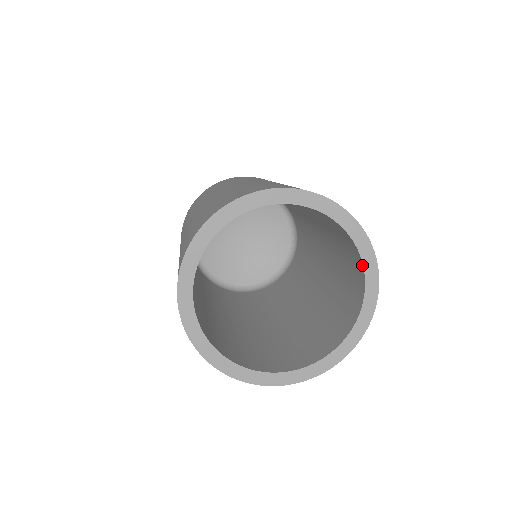
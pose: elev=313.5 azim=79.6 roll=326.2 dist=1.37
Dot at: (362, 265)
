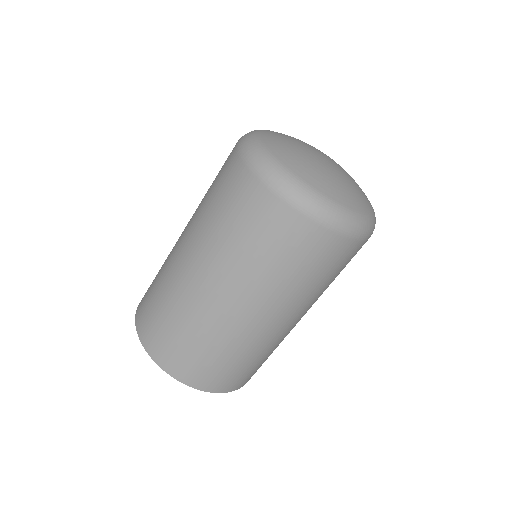
Dot at: occluded
